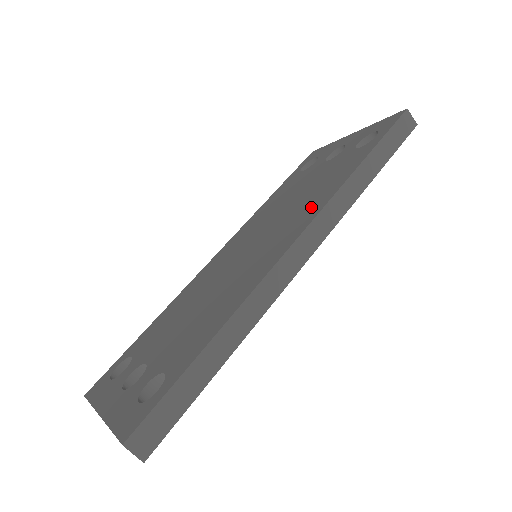
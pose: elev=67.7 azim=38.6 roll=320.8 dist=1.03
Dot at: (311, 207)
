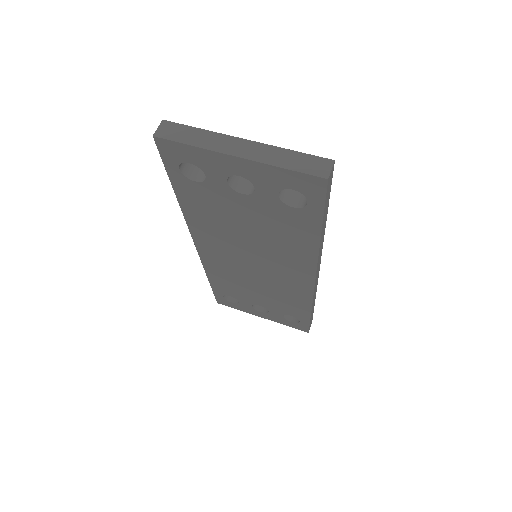
Dot at: occluded
